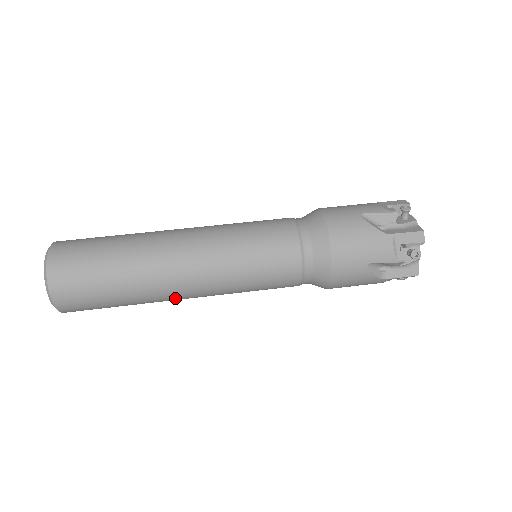
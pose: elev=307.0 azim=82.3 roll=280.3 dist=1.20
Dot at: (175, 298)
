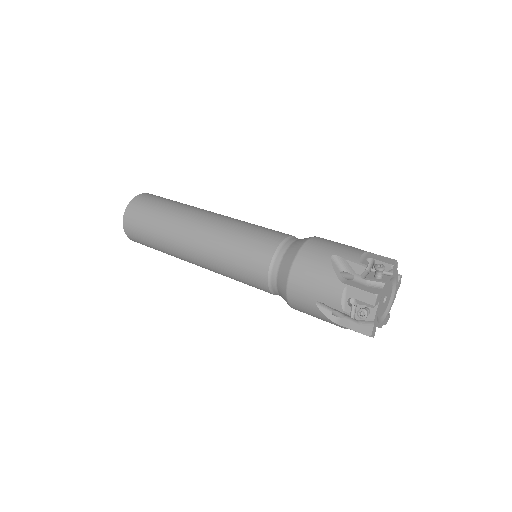
Dot at: (185, 234)
